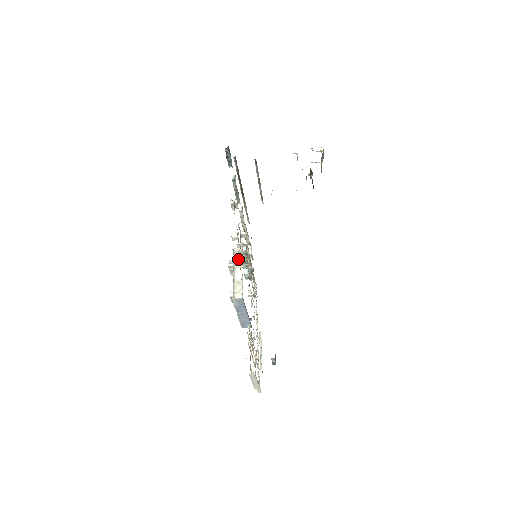
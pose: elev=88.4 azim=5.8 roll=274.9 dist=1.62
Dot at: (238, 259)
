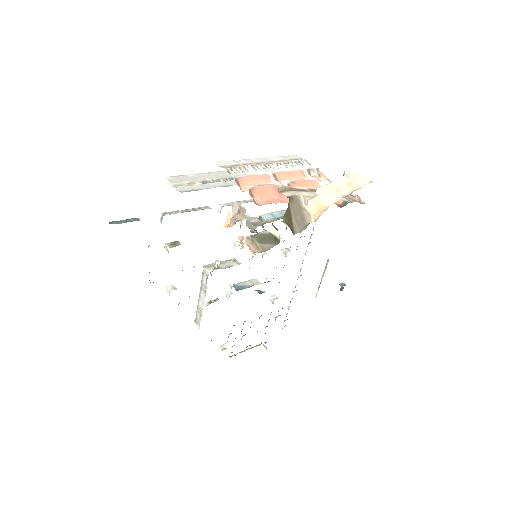
Dot at: (204, 284)
